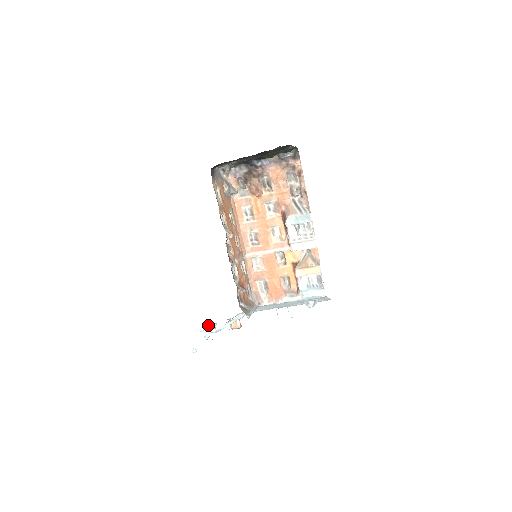
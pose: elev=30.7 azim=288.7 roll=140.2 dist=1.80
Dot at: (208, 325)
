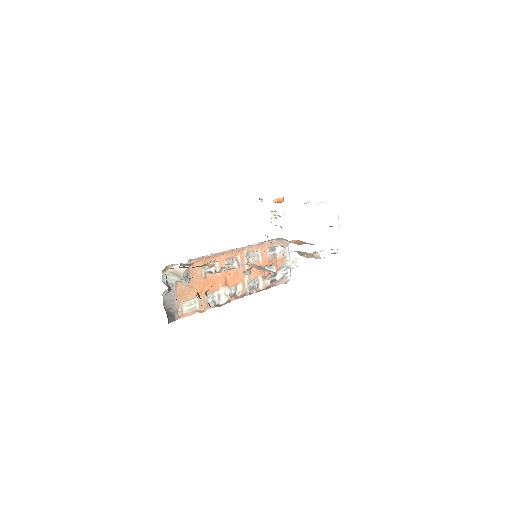
Dot at: occluded
